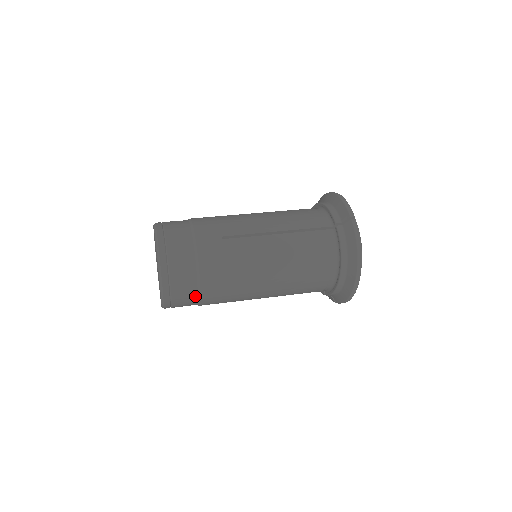
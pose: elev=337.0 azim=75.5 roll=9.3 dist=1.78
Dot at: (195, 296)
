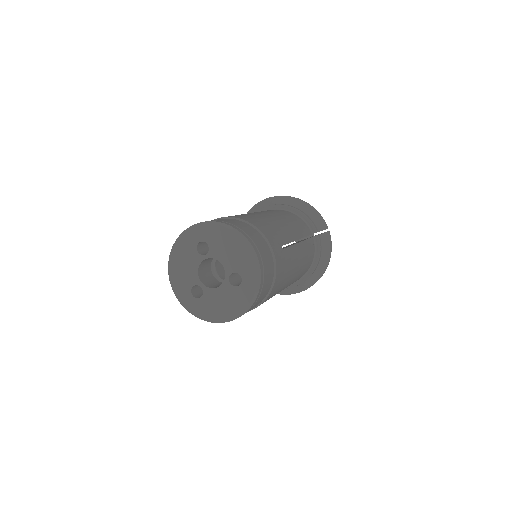
Dot at: (253, 308)
